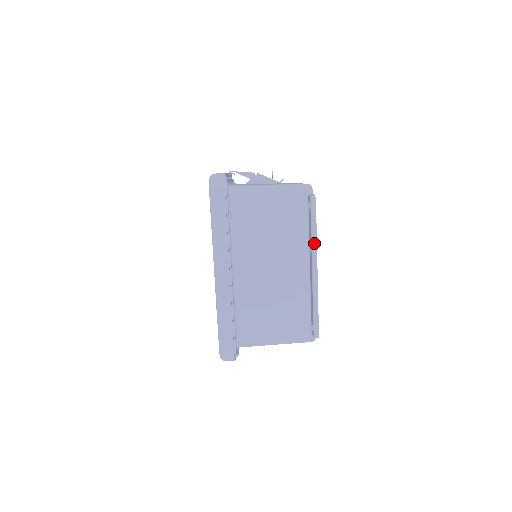
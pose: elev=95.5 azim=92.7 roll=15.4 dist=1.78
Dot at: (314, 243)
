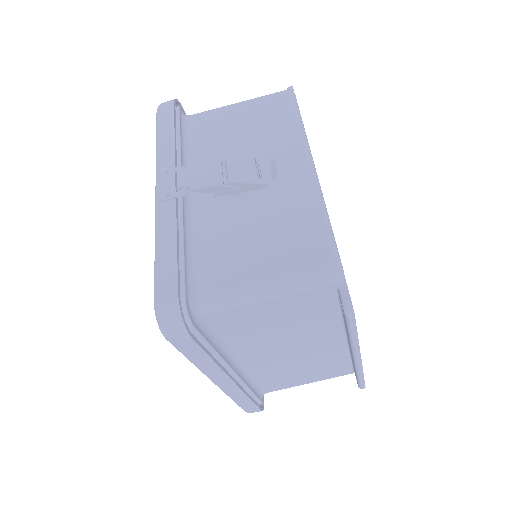
Dot at: (355, 345)
